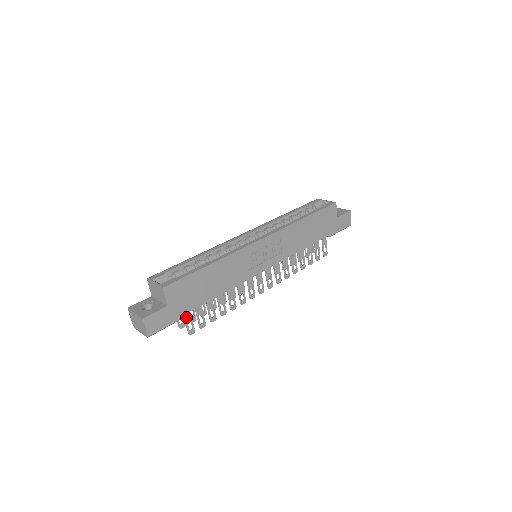
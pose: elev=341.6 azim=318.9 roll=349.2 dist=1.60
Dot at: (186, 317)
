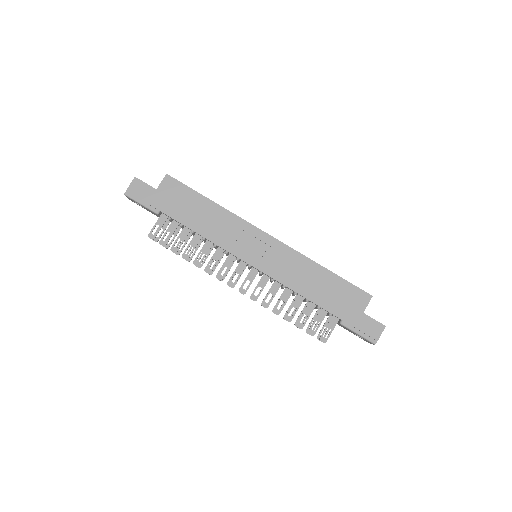
Dot at: (160, 220)
